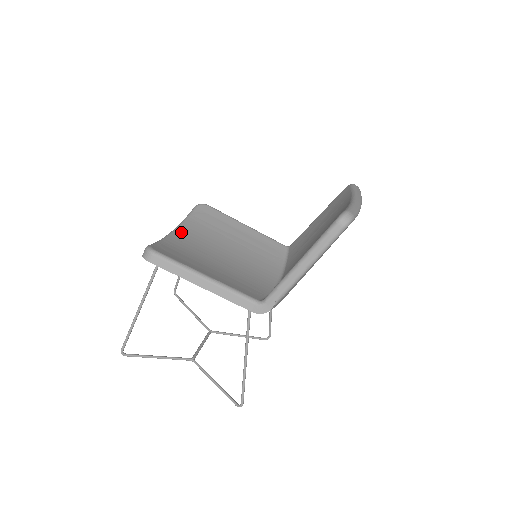
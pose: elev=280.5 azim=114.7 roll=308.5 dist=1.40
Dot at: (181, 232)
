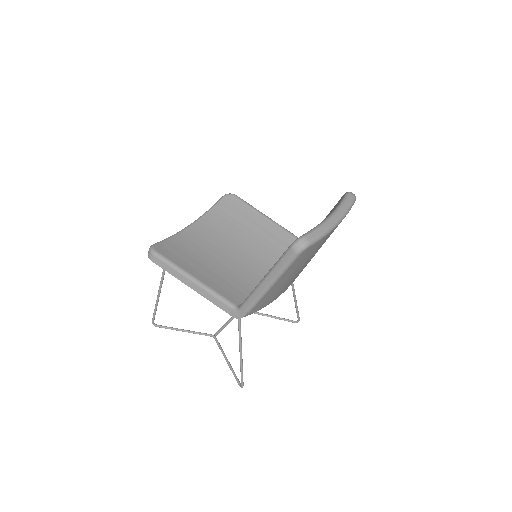
Dot at: (197, 226)
